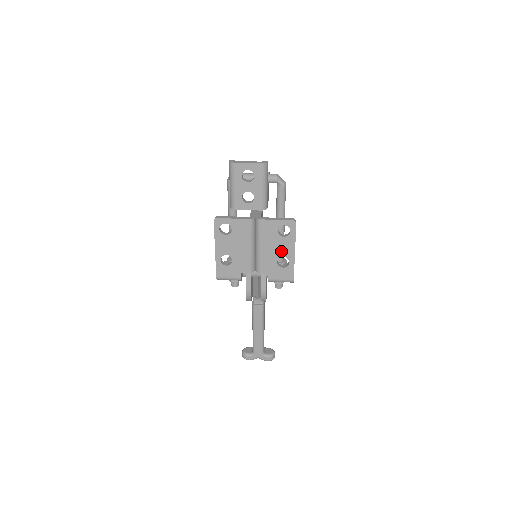
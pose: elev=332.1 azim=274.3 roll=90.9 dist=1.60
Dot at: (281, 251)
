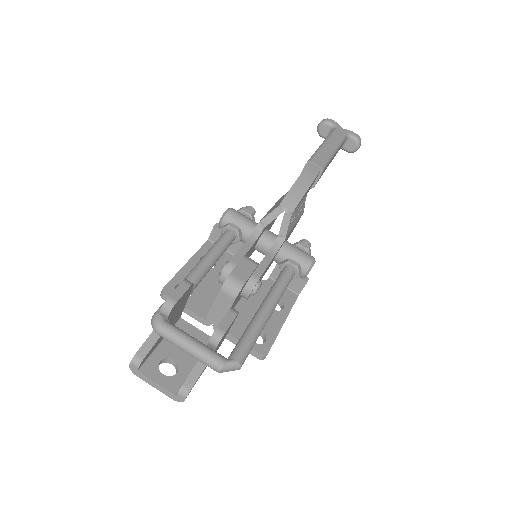
Dot at: occluded
